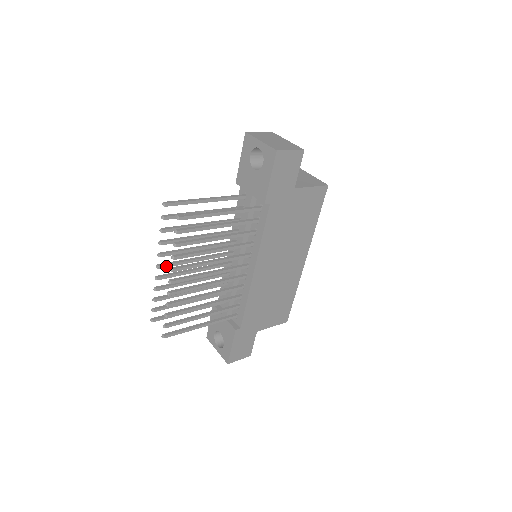
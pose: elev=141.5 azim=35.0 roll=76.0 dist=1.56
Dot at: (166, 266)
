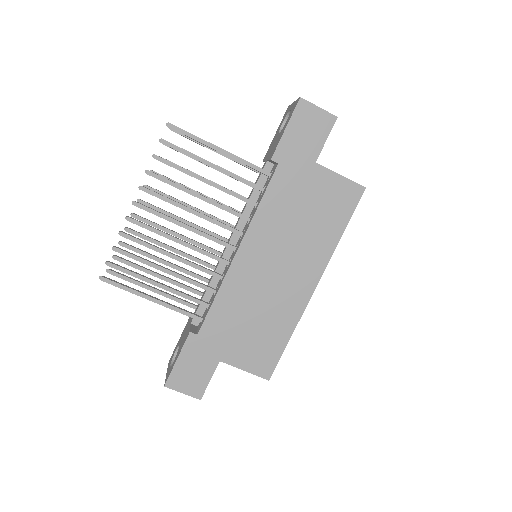
Dot at: (148, 205)
